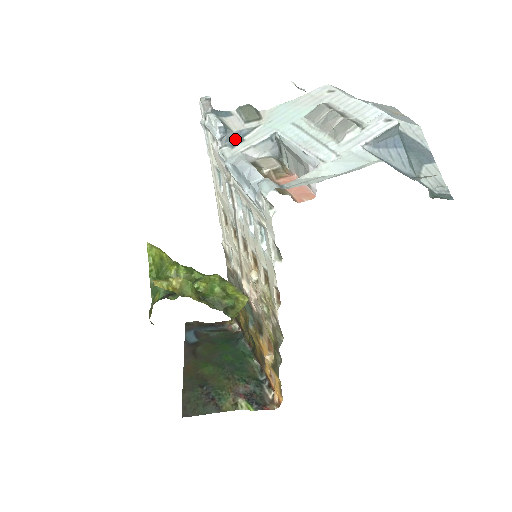
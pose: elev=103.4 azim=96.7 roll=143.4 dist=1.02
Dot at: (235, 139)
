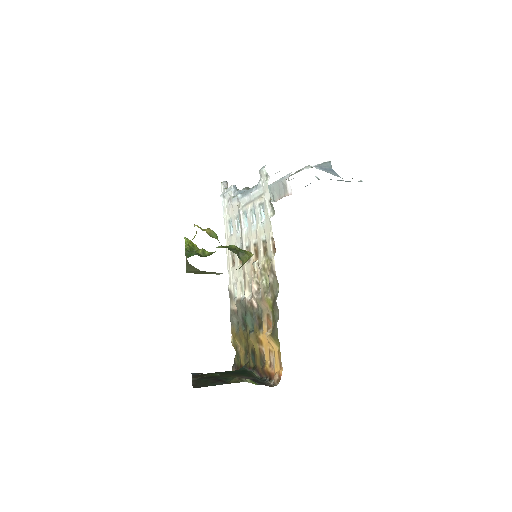
Dot at: occluded
